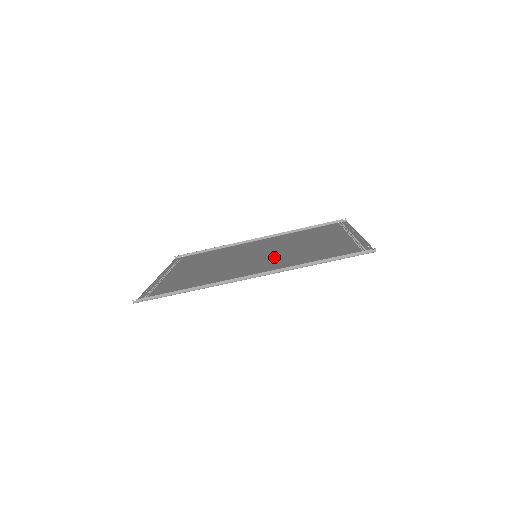
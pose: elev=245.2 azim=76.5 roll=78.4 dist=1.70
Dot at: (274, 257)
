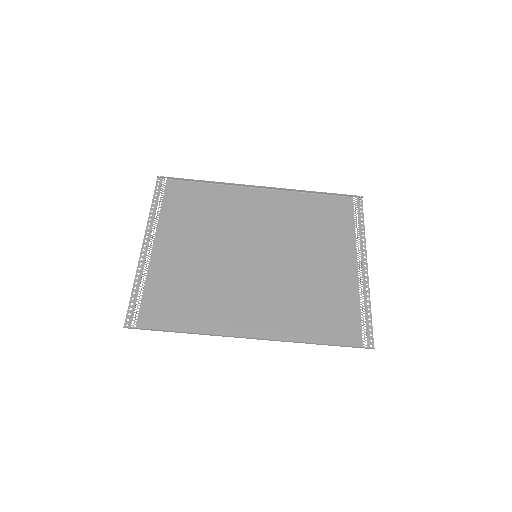
Dot at: (276, 281)
